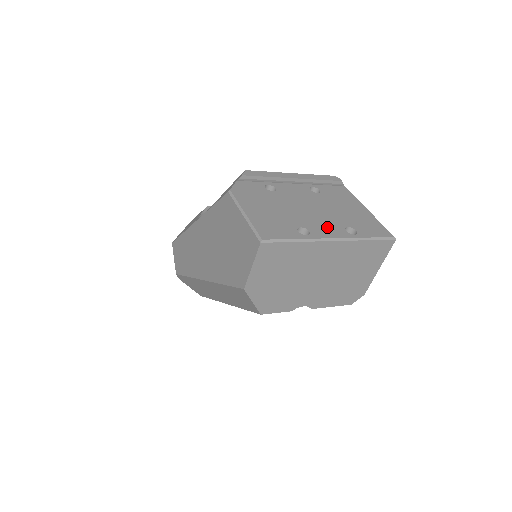
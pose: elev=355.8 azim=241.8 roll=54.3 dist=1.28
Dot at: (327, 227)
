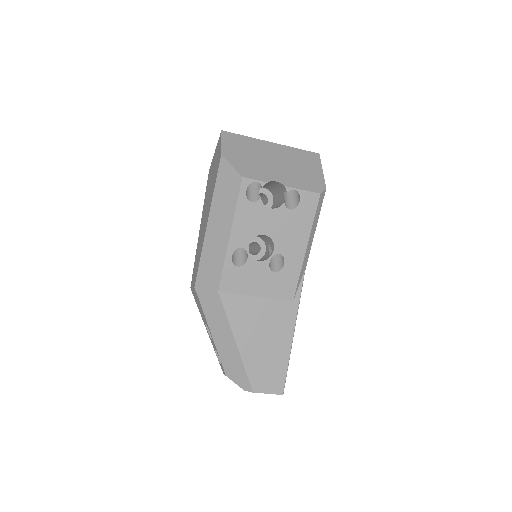
Dot at: occluded
